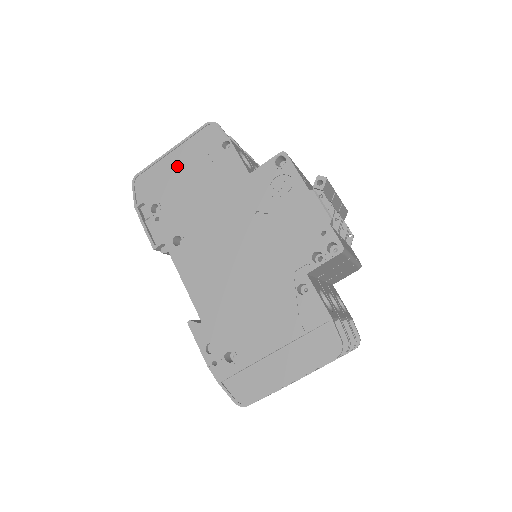
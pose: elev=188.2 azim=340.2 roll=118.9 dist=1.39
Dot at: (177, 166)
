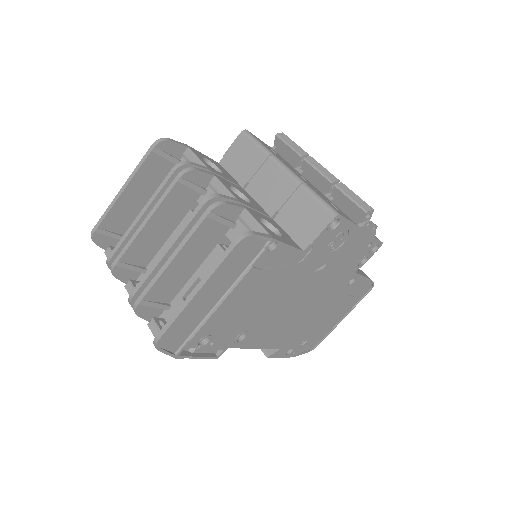
Dot at: (212, 298)
